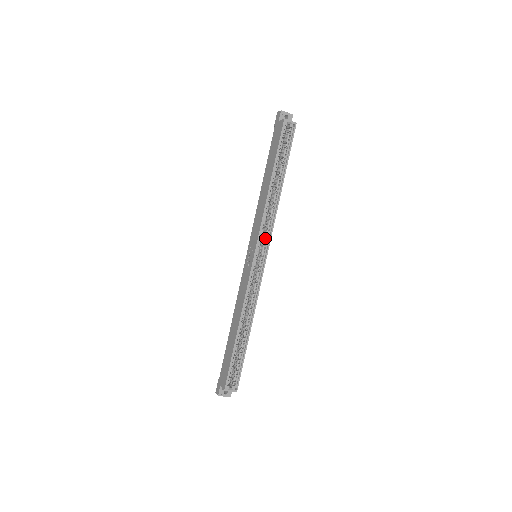
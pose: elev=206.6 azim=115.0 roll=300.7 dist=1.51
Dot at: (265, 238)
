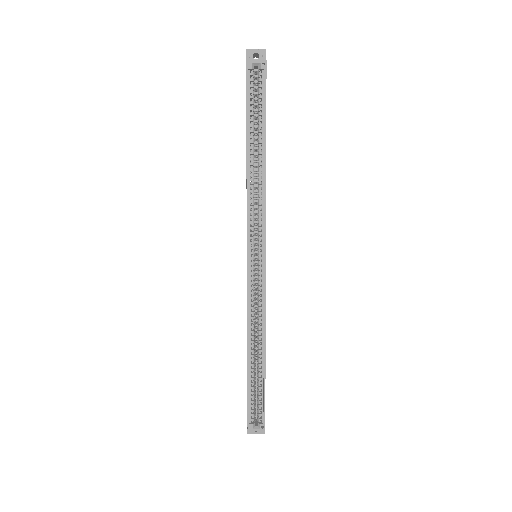
Dot at: (258, 232)
